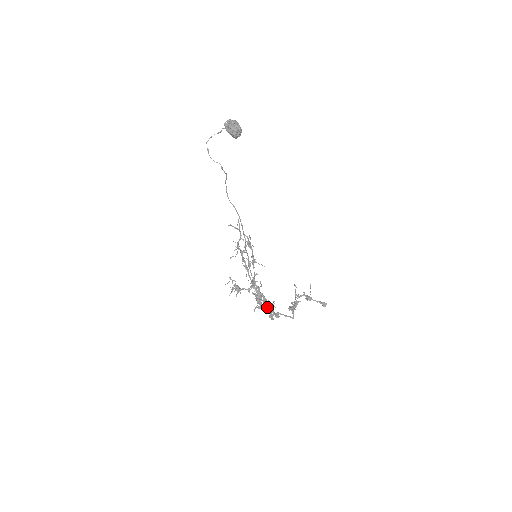
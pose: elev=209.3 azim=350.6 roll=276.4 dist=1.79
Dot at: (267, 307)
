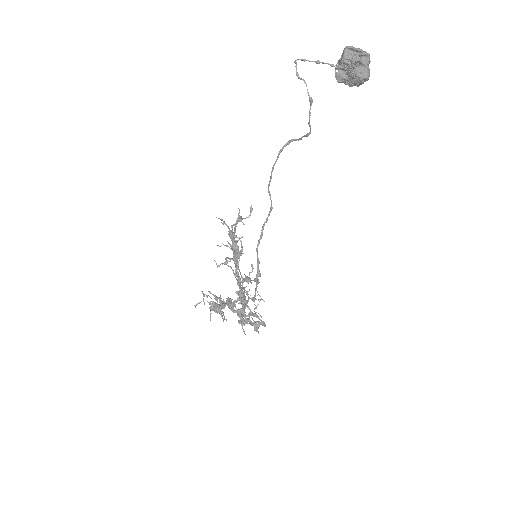
Dot at: (261, 321)
